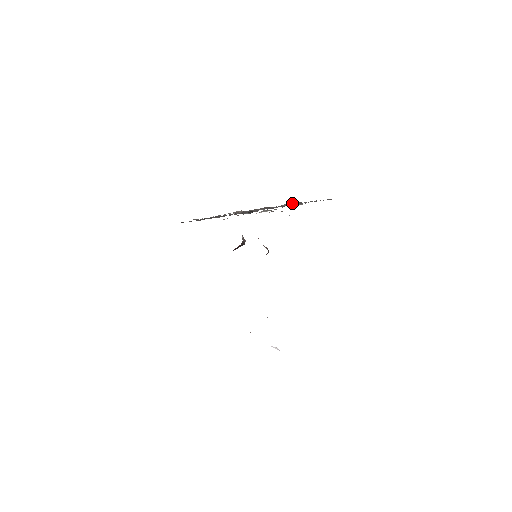
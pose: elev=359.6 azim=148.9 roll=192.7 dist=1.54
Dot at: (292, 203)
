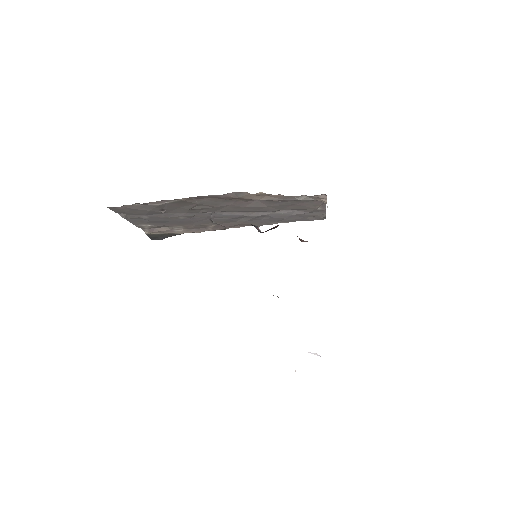
Dot at: (288, 211)
